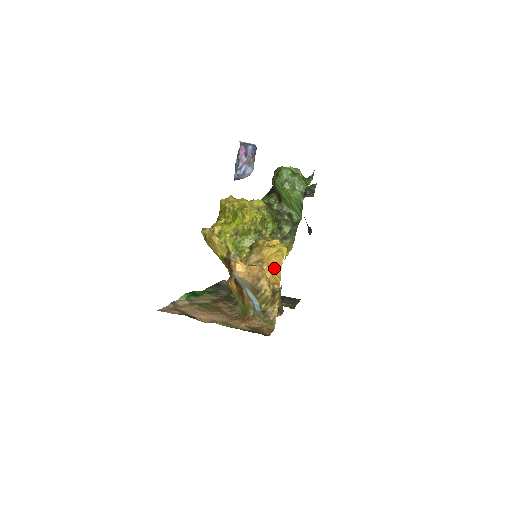
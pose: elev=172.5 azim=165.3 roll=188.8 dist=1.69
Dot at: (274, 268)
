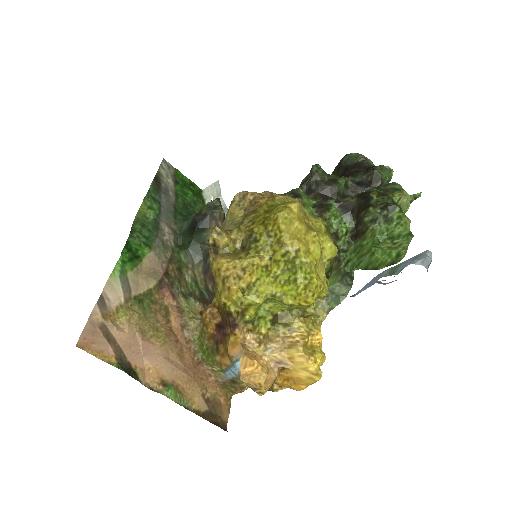
Dot at: (294, 383)
